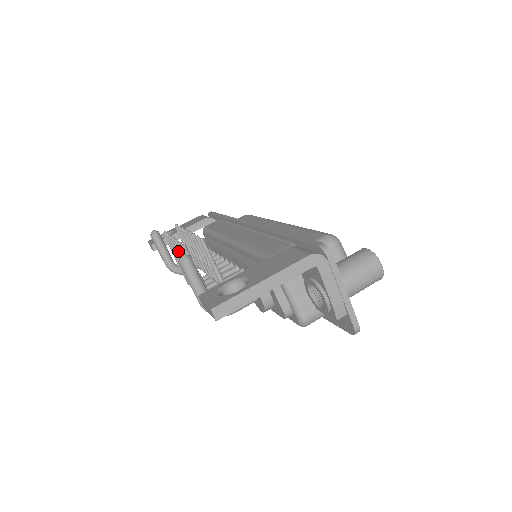
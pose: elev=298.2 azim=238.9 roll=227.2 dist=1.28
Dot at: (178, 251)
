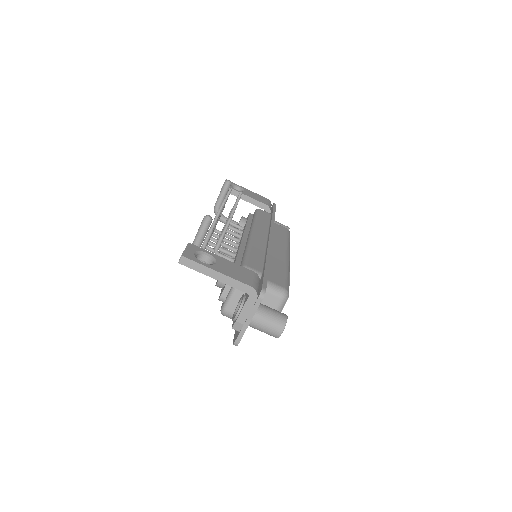
Dot at: occluded
